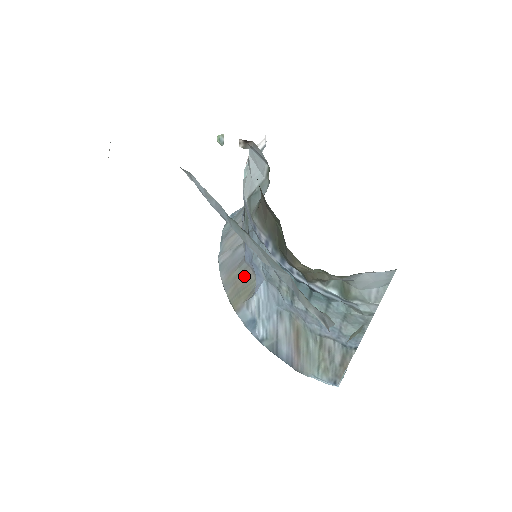
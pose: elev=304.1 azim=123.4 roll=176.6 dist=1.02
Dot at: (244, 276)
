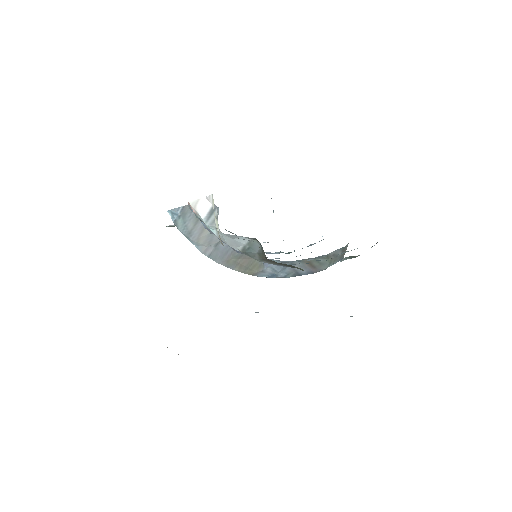
Dot at: (244, 259)
